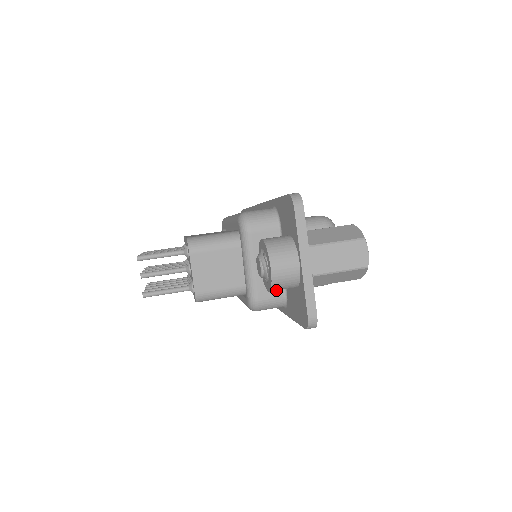
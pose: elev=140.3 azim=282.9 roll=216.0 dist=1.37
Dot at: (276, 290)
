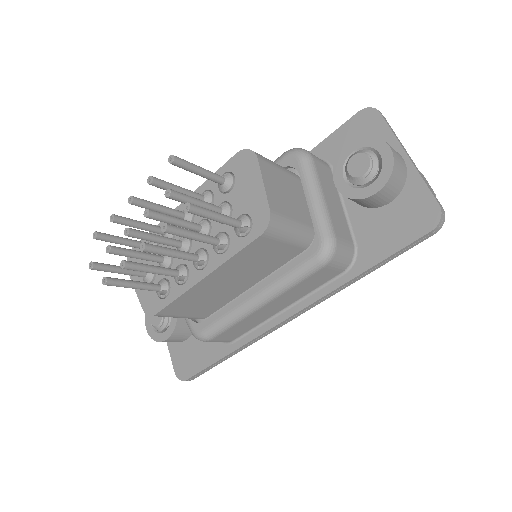
Dot at: (386, 189)
